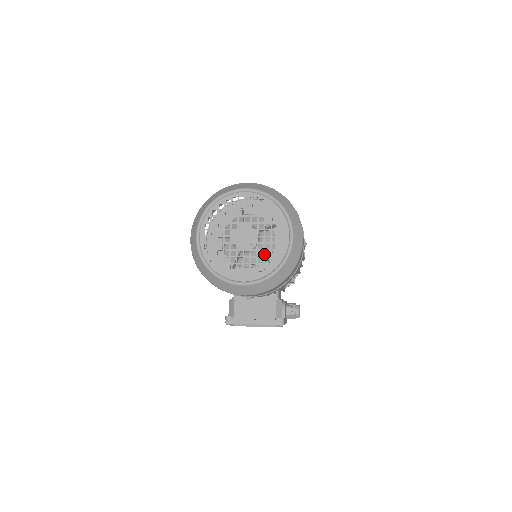
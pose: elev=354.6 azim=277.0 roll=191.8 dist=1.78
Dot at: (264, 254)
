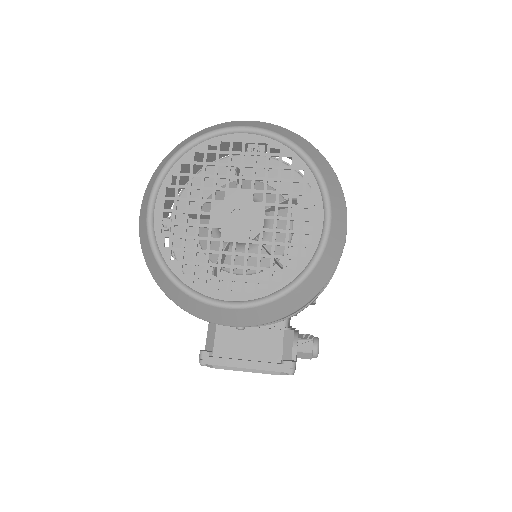
Dot at: (273, 251)
